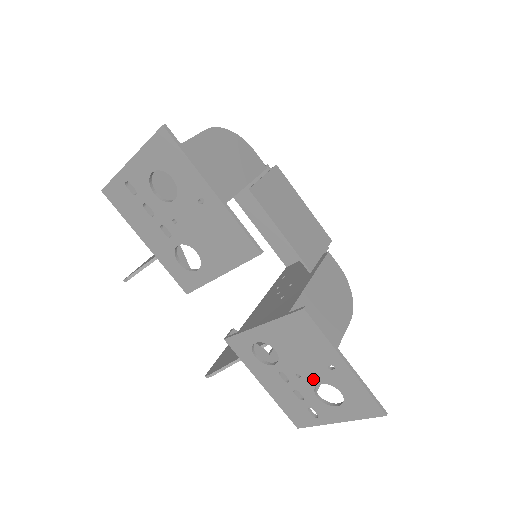
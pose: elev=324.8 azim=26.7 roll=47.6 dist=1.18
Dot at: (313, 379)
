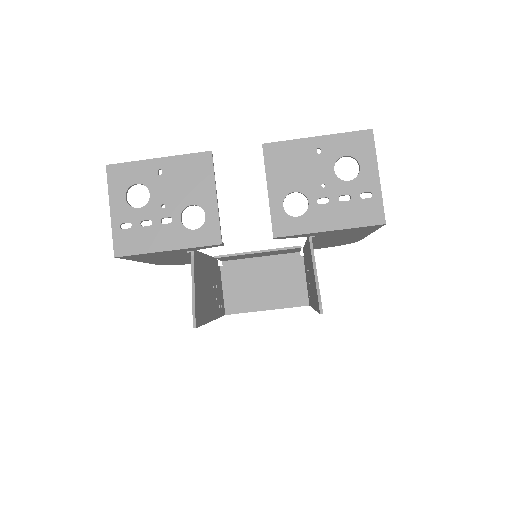
Dot at: (328, 174)
